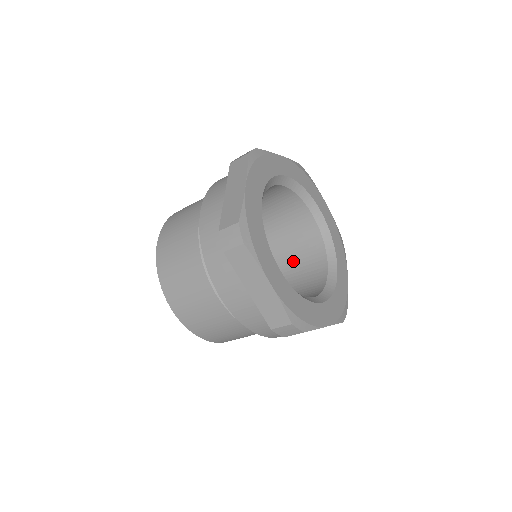
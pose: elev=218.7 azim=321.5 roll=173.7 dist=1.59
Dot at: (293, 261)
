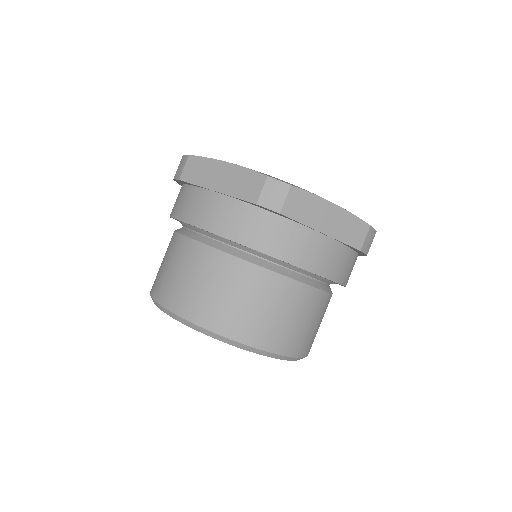
Dot at: occluded
